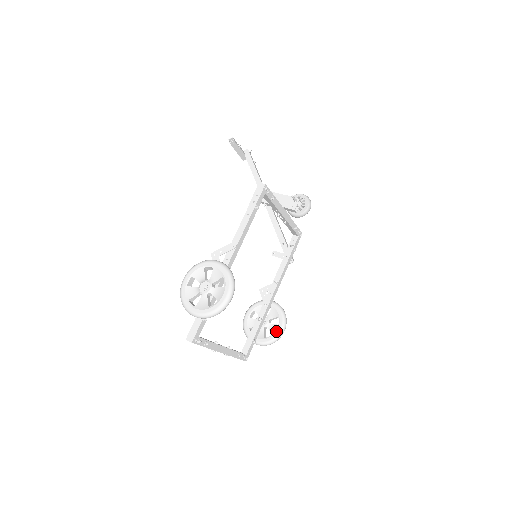
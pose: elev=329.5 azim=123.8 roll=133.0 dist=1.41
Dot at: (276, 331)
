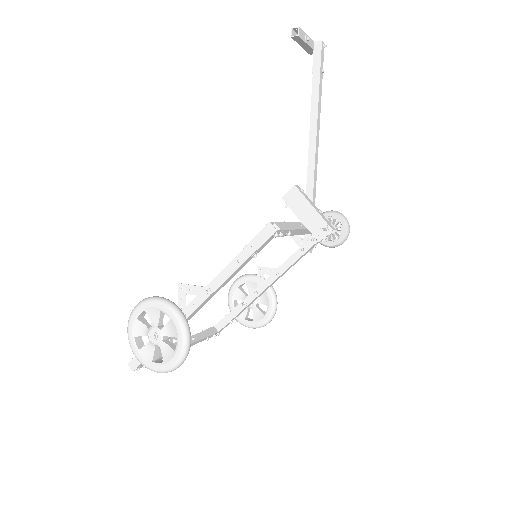
Dot at: (259, 320)
